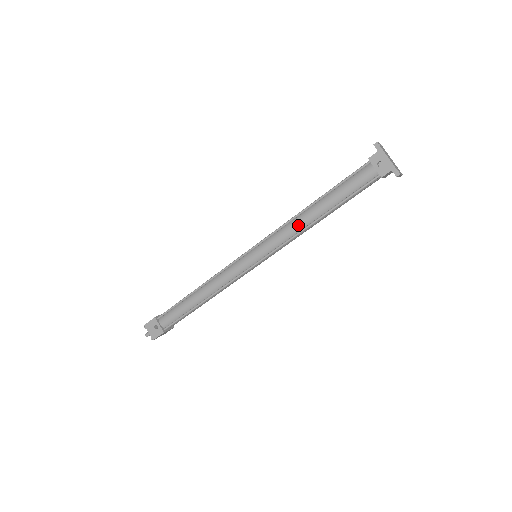
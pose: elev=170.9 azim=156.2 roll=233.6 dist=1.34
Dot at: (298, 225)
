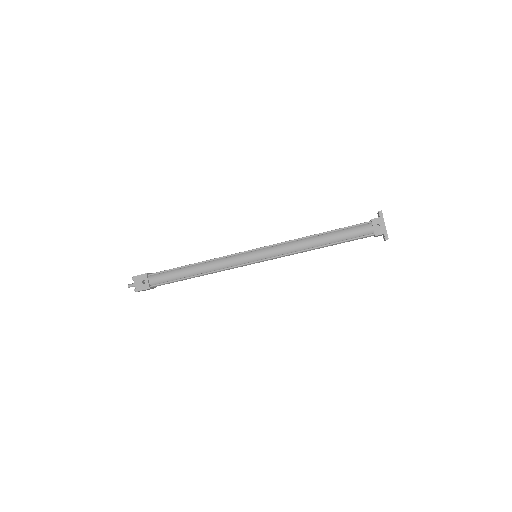
Dot at: (301, 245)
